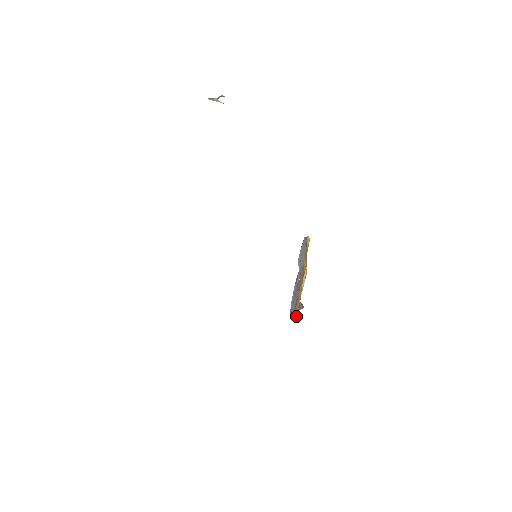
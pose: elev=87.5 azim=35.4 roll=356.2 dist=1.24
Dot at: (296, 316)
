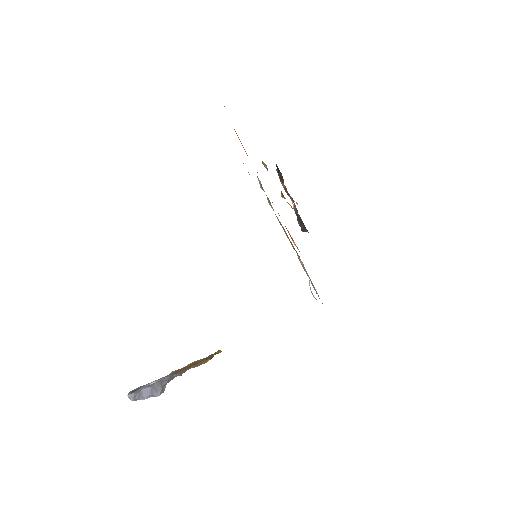
Dot at: (173, 373)
